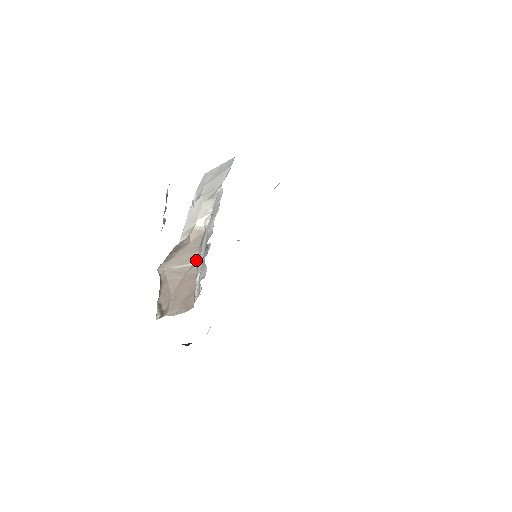
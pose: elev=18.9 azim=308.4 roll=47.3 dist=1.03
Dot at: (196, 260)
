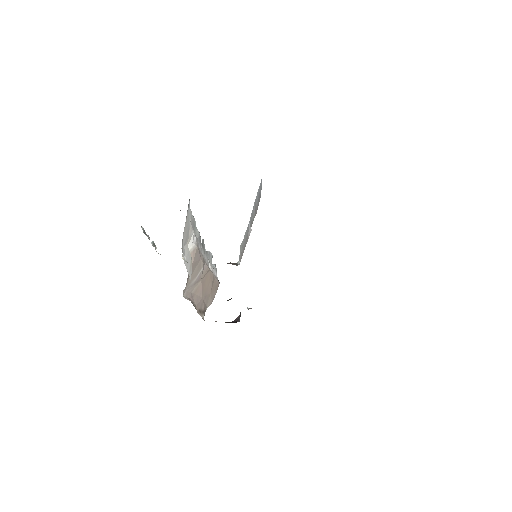
Dot at: (203, 264)
